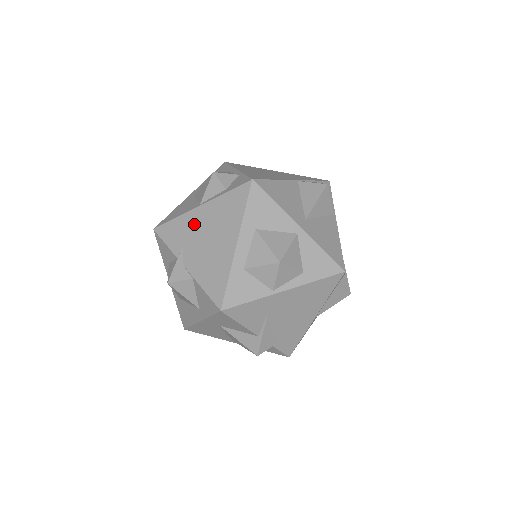
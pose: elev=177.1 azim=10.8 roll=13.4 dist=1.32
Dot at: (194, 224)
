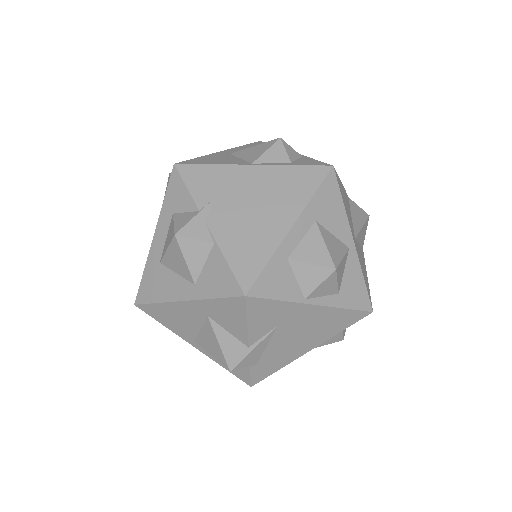
Dot at: (238, 181)
